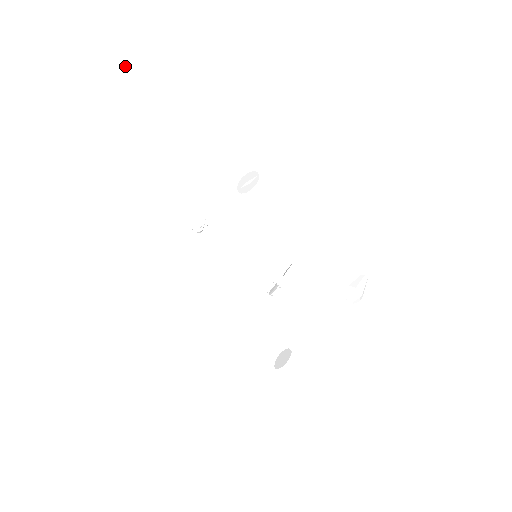
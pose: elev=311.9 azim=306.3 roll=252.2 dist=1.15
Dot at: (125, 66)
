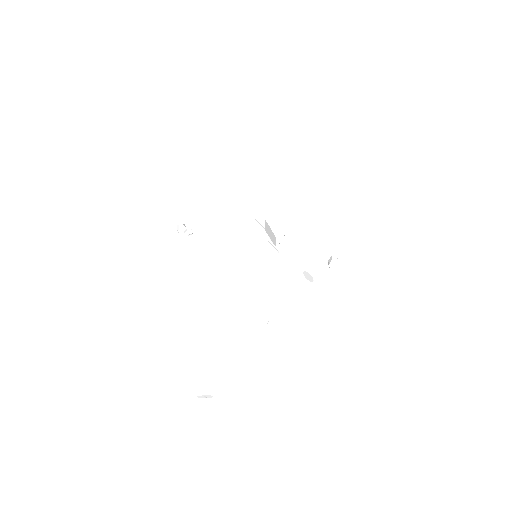
Dot at: occluded
